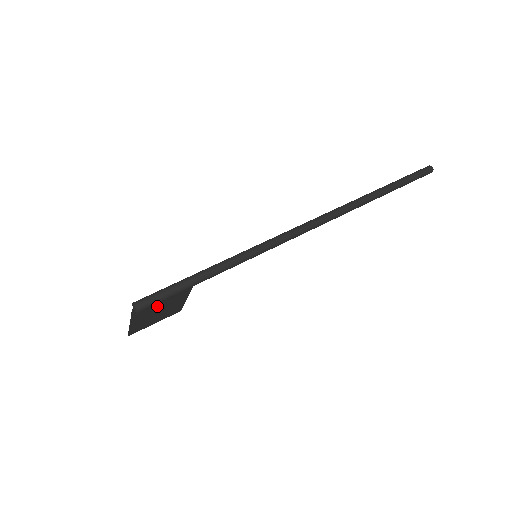
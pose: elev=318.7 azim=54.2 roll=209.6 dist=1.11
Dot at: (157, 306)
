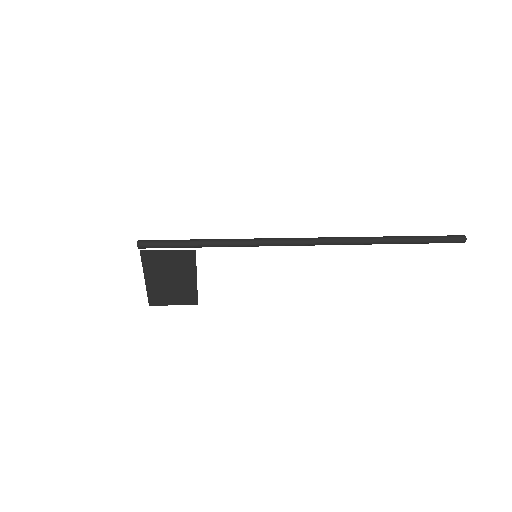
Dot at: (166, 269)
